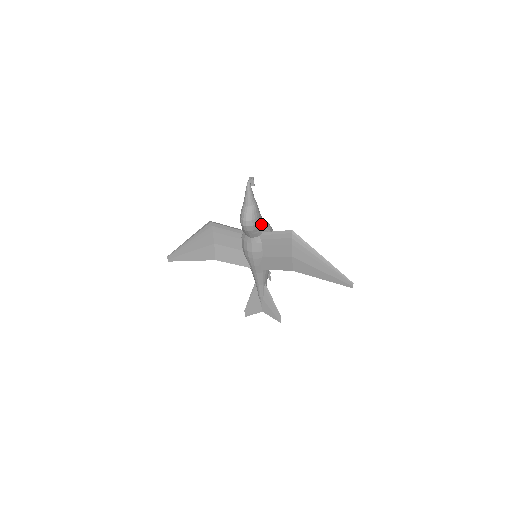
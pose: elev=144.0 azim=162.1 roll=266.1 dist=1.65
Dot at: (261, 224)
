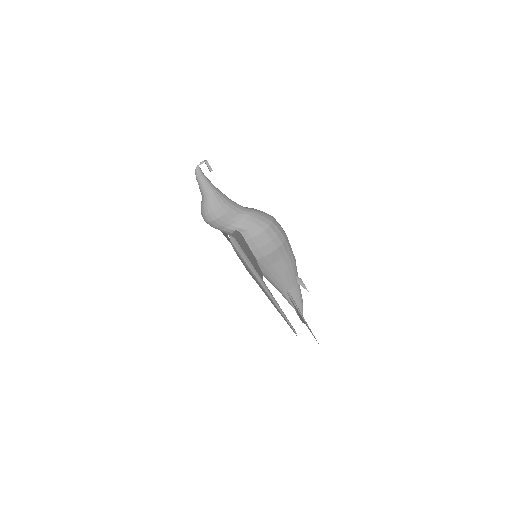
Dot at: (230, 220)
